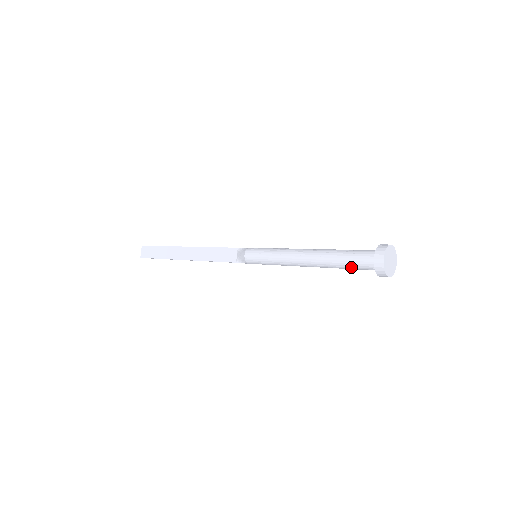
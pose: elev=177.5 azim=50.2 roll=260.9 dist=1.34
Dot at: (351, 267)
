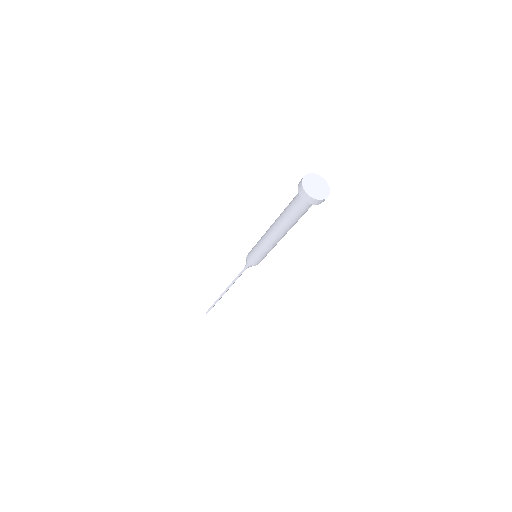
Dot at: (292, 207)
